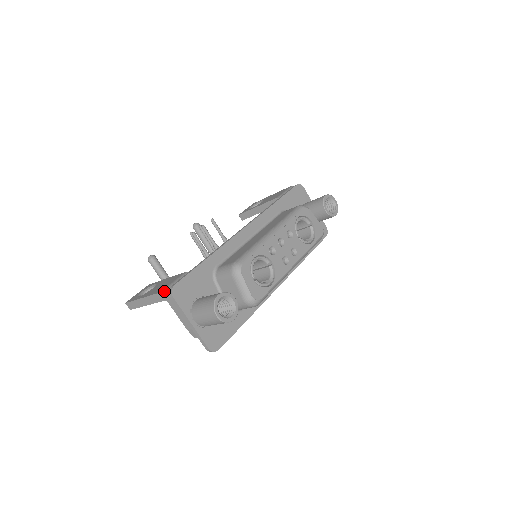
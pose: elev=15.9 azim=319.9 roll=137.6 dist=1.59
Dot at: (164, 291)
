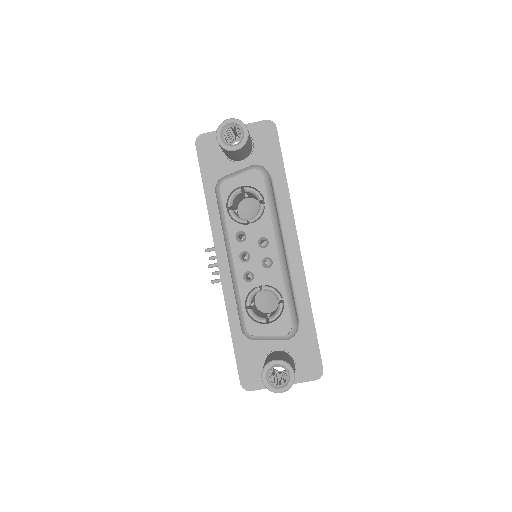
Dot at: occluded
